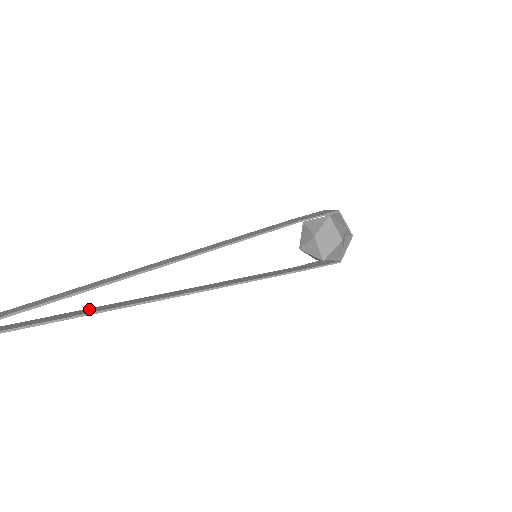
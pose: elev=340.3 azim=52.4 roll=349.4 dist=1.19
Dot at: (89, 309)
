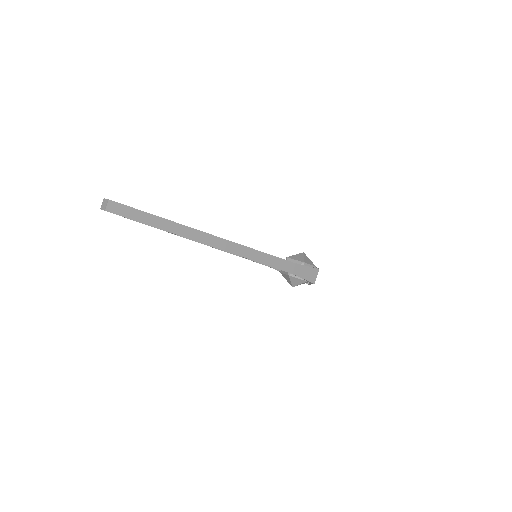
Dot at: (160, 227)
